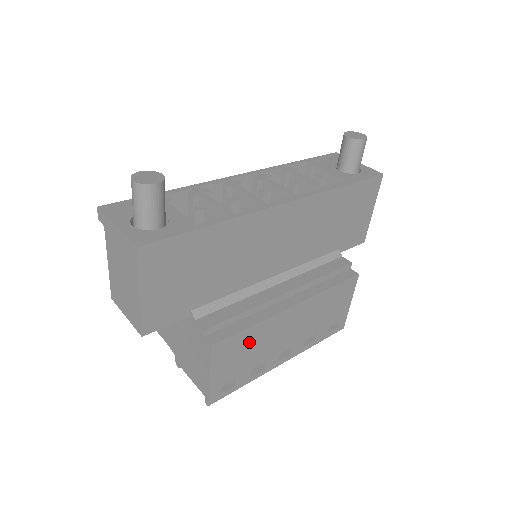
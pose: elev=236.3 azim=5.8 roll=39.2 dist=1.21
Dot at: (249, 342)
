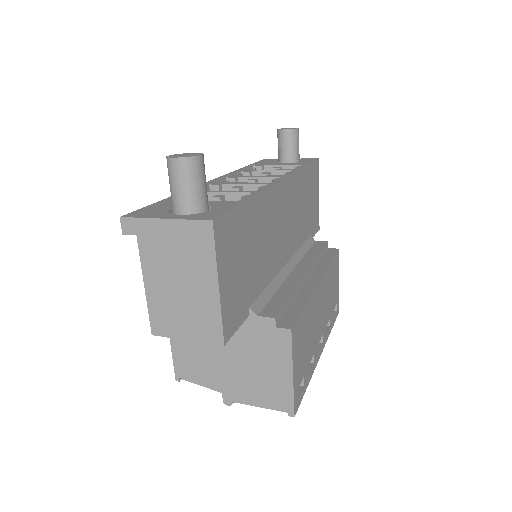
Dot at: (306, 326)
